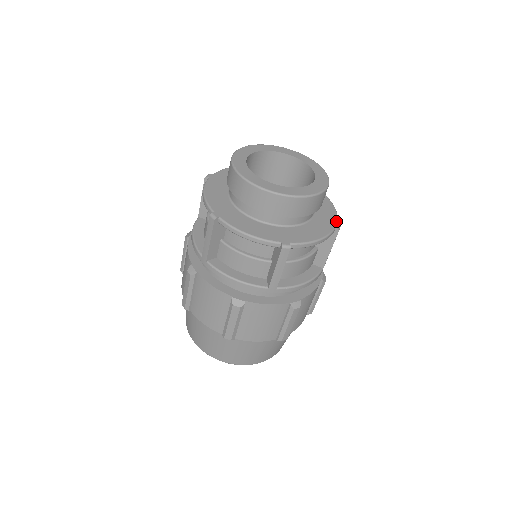
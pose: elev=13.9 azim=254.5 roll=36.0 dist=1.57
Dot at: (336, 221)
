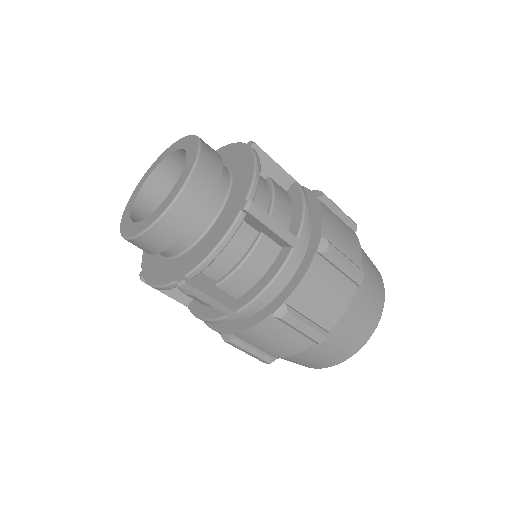
Dot at: (246, 196)
